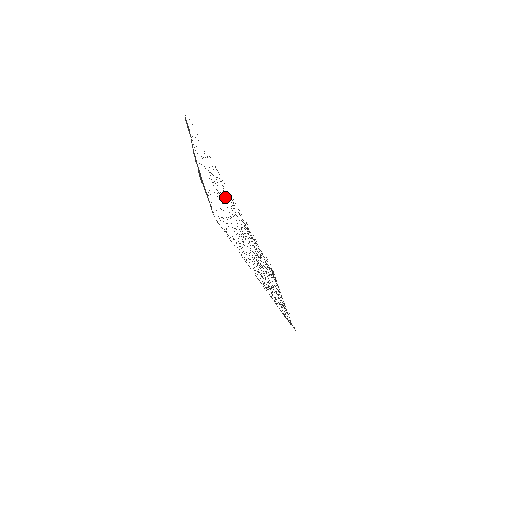
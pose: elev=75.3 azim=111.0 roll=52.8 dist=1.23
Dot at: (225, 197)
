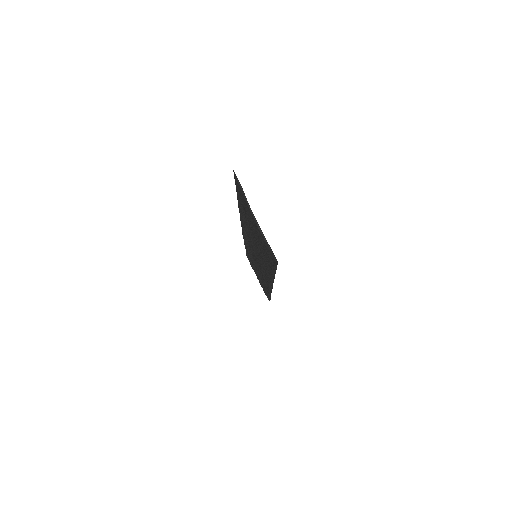
Dot at: (247, 222)
